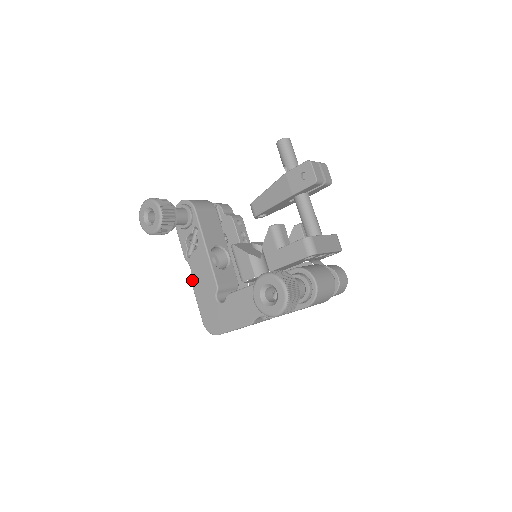
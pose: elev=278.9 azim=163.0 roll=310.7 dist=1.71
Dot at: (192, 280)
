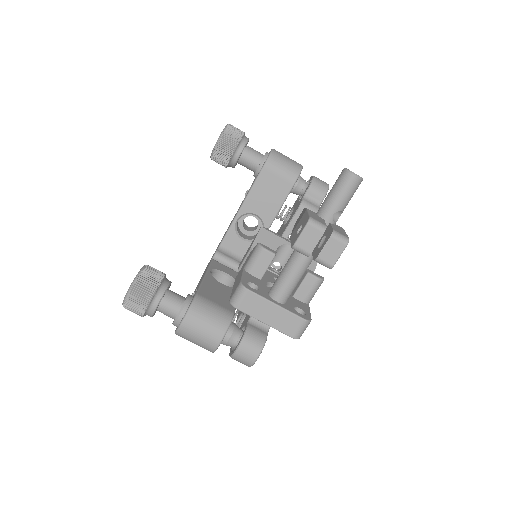
Dot at: occluded
